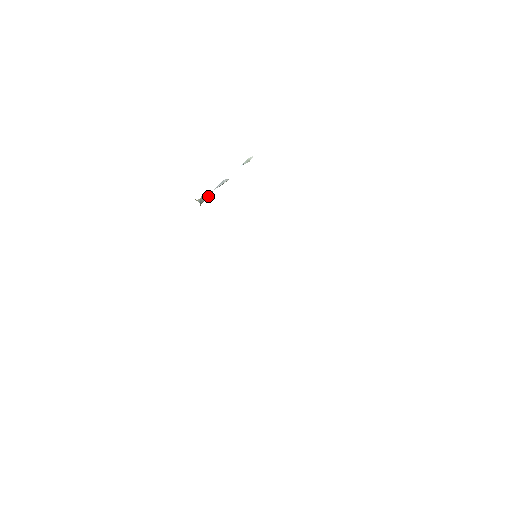
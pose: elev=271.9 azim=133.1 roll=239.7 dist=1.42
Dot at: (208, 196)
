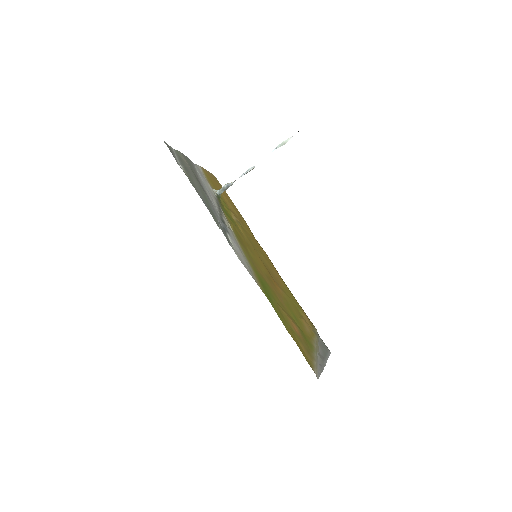
Dot at: (229, 186)
